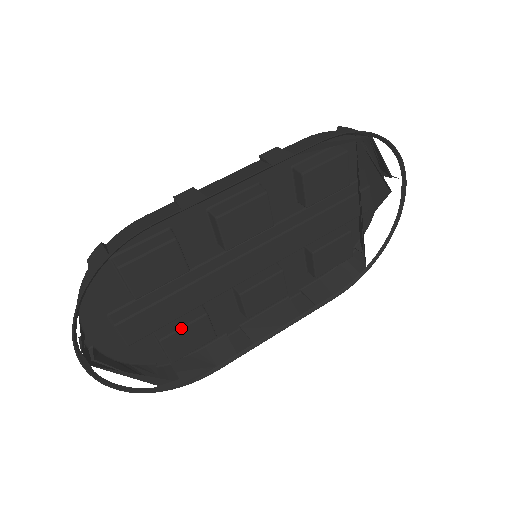
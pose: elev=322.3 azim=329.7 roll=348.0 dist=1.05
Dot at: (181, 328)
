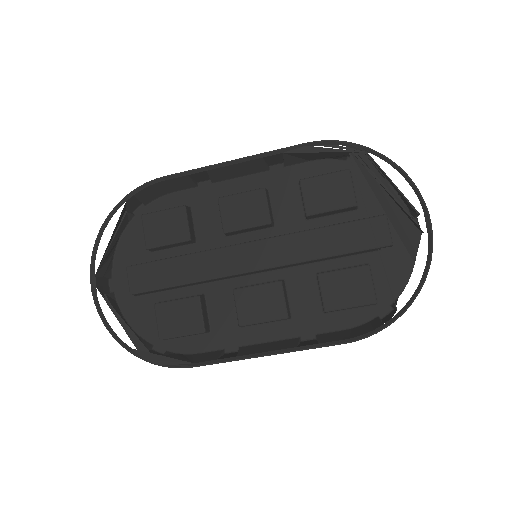
Dot at: (174, 300)
